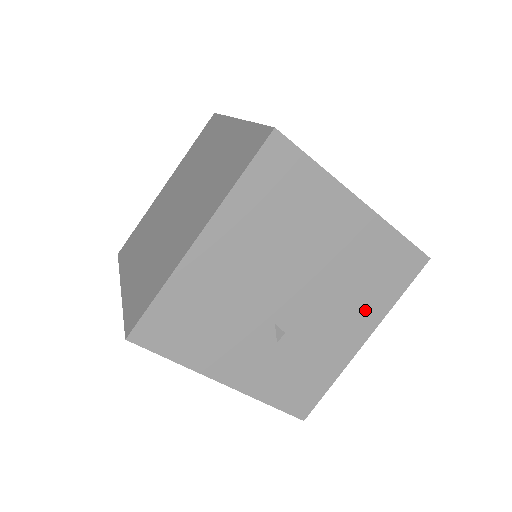
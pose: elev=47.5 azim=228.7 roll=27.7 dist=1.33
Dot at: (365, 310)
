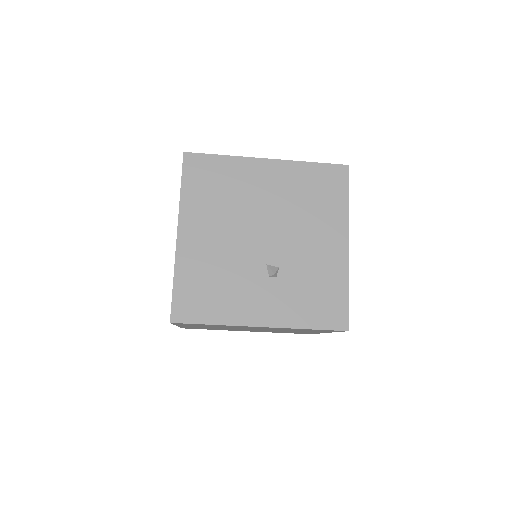
Dot at: (328, 223)
